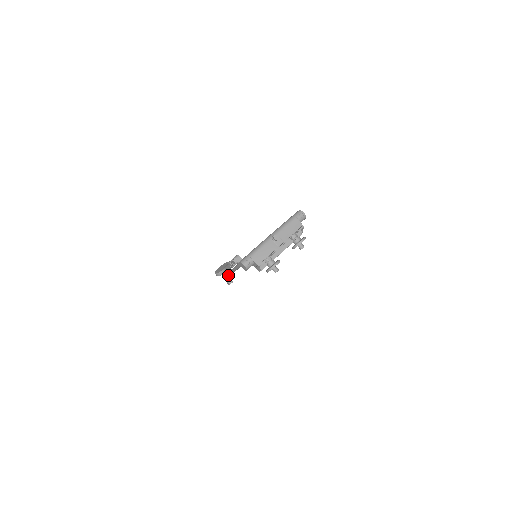
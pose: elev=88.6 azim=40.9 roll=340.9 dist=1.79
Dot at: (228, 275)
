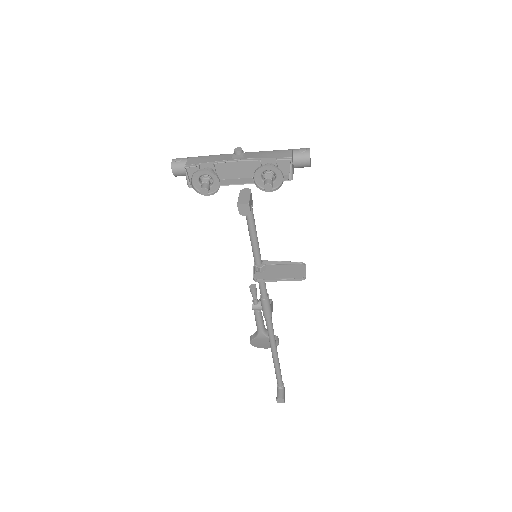
Dot at: (276, 372)
